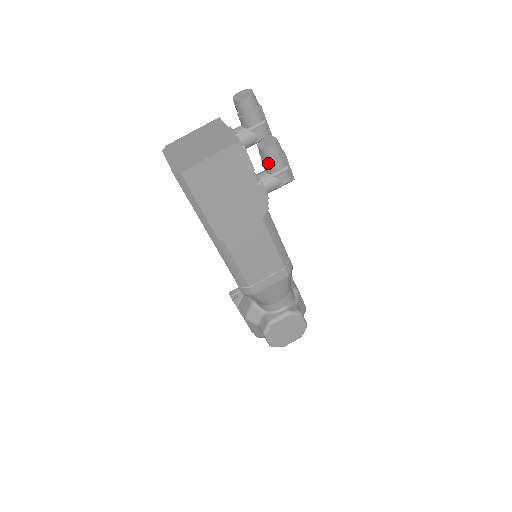
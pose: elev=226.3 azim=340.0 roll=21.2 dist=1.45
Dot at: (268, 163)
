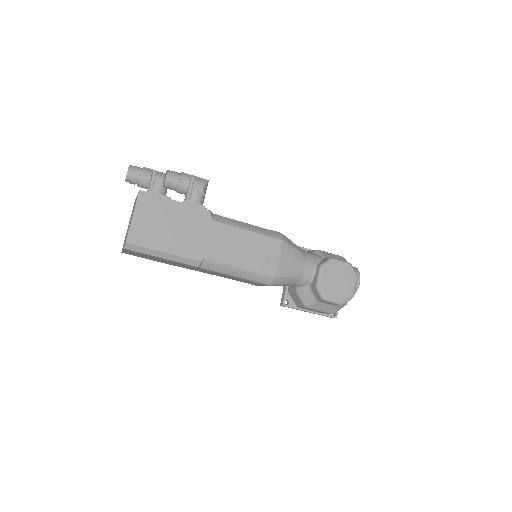
Dot at: (178, 187)
